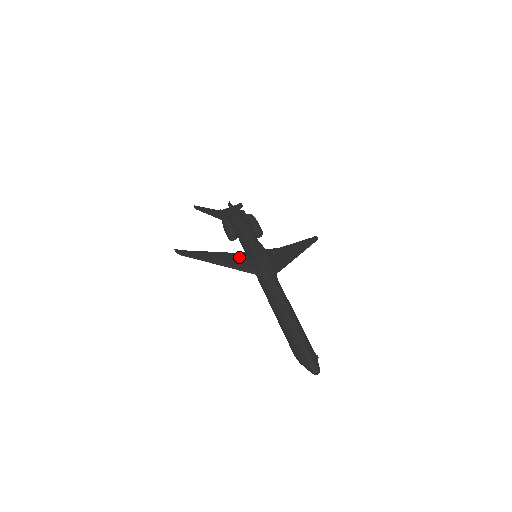
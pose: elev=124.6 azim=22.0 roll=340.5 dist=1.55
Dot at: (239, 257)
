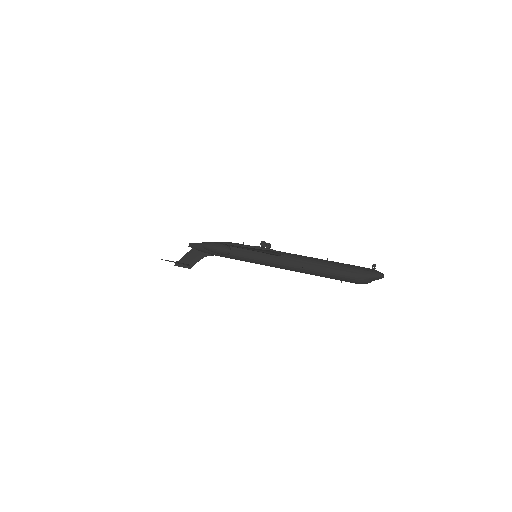
Dot at: (258, 246)
